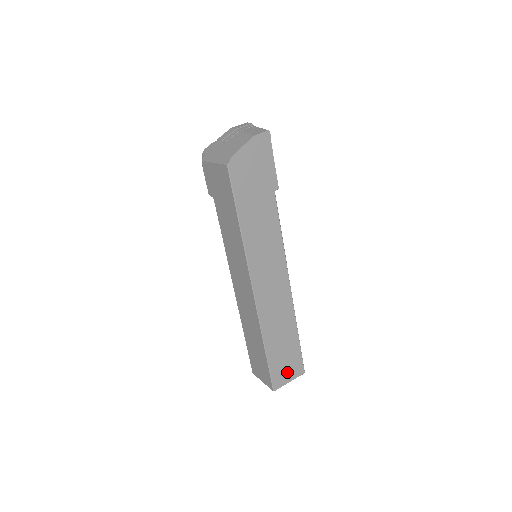
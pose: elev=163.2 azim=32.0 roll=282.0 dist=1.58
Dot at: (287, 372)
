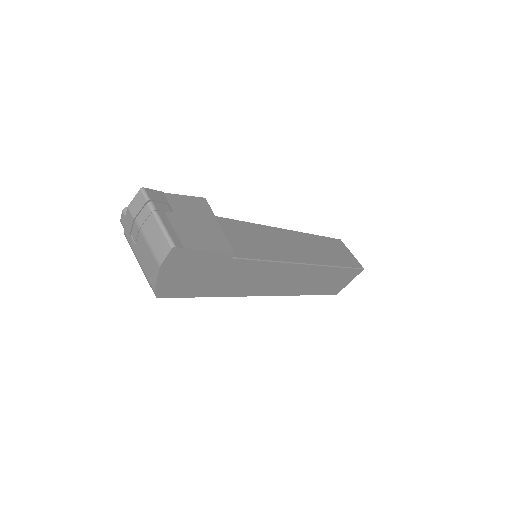
Dot at: (343, 282)
